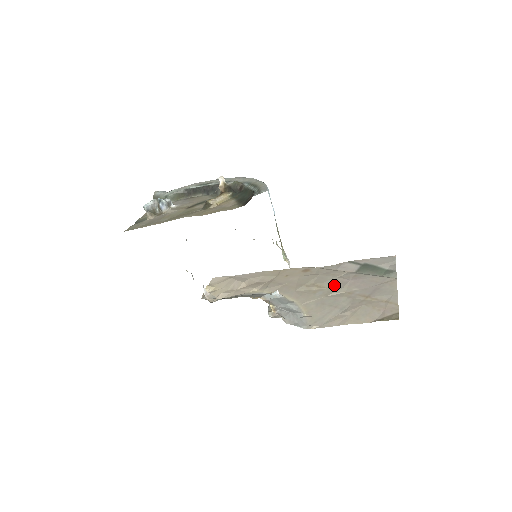
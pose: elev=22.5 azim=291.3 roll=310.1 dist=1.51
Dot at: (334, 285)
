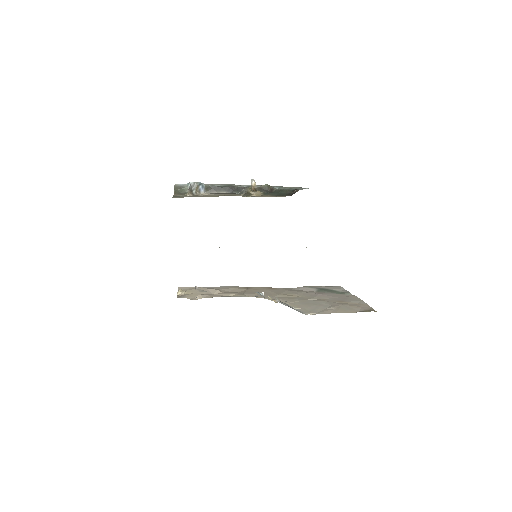
Dot at: (306, 295)
